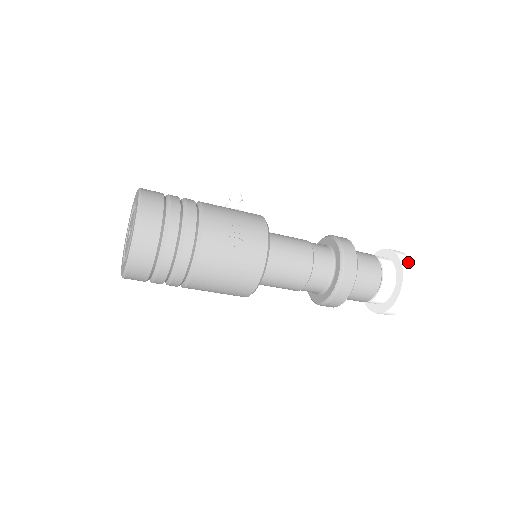
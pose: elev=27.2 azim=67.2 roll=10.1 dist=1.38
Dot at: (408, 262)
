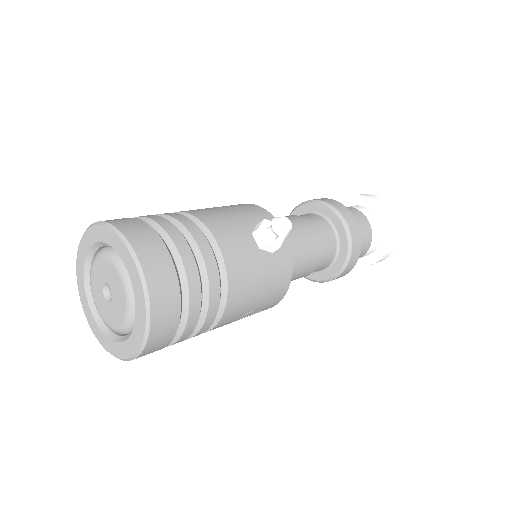
Dot at: (390, 253)
